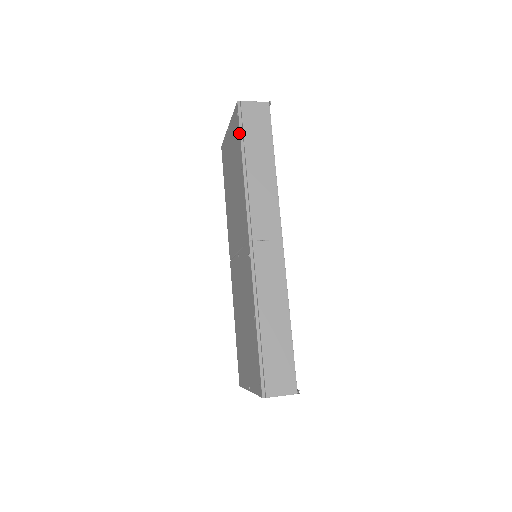
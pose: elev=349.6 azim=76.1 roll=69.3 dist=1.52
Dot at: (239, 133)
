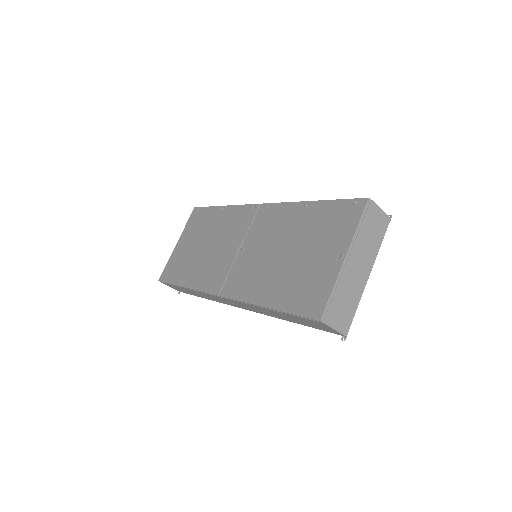
Dot at: (206, 208)
